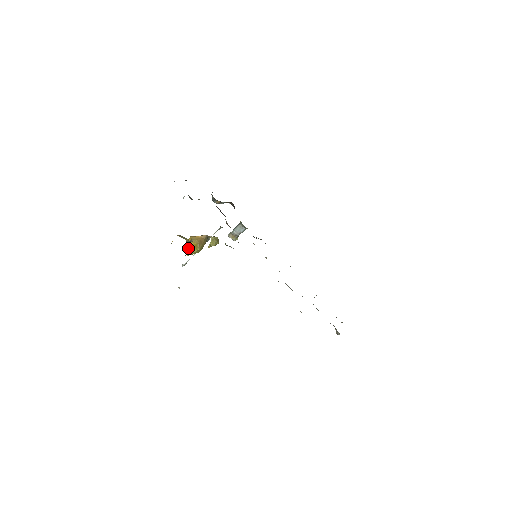
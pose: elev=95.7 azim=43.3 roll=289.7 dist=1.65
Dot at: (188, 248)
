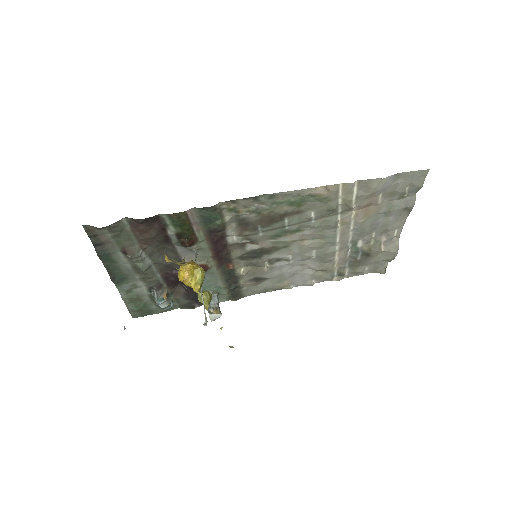
Dot at: (189, 285)
